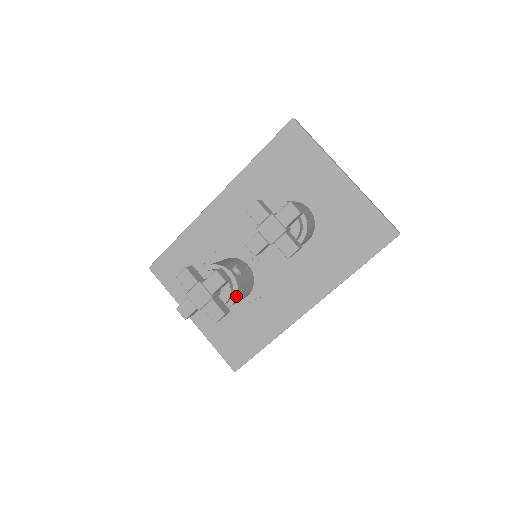
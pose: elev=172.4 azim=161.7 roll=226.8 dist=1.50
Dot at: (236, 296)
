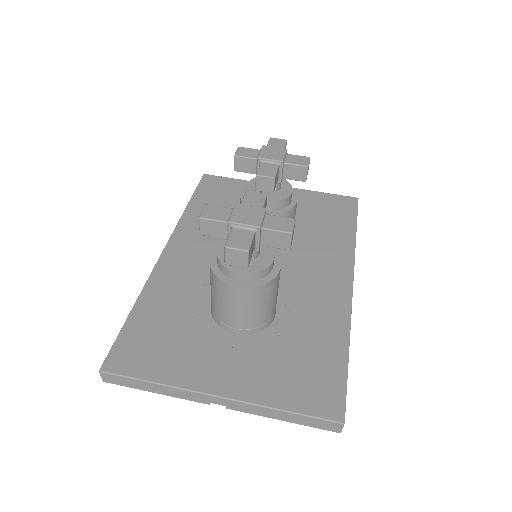
Dot at: (278, 255)
